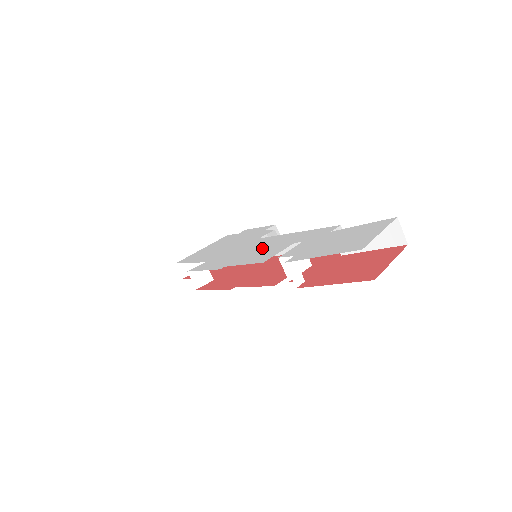
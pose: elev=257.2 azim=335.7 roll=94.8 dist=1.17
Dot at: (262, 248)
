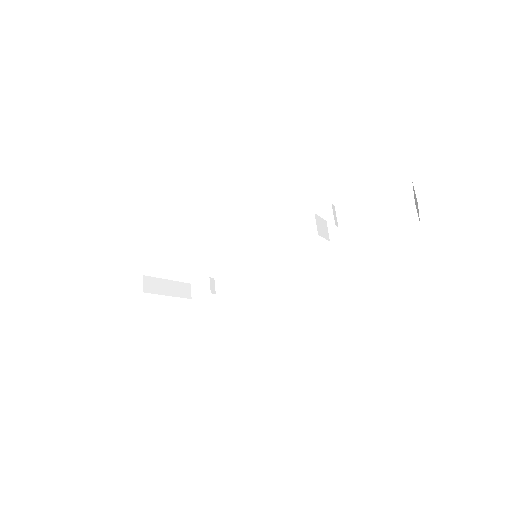
Dot at: occluded
